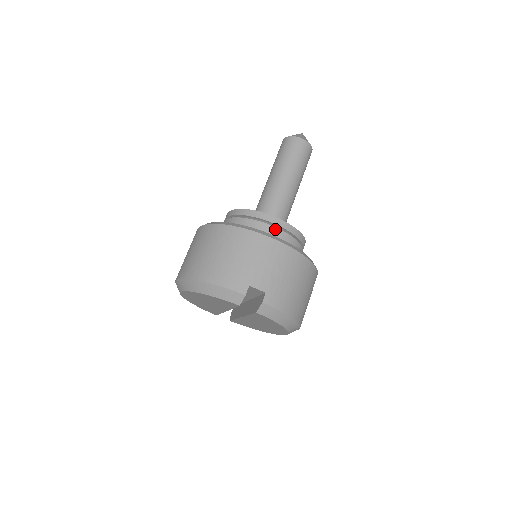
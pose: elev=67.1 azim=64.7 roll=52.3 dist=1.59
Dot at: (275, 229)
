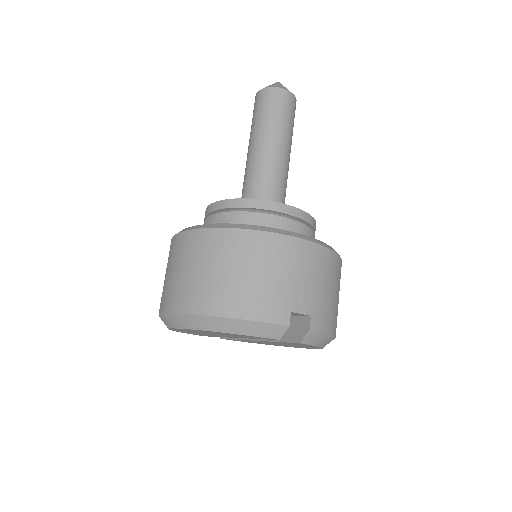
Dot at: (292, 222)
